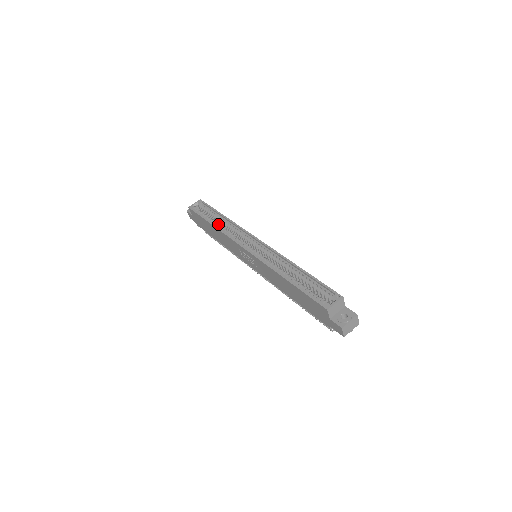
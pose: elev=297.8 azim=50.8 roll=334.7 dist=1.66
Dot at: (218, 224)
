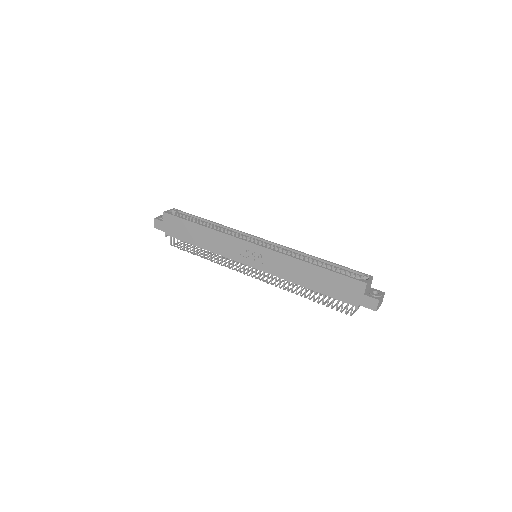
Dot at: occluded
